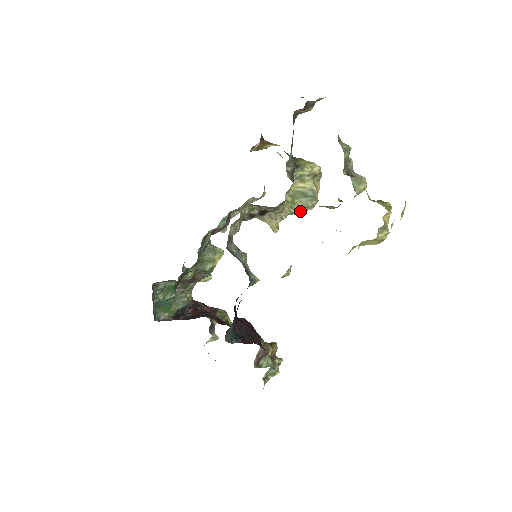
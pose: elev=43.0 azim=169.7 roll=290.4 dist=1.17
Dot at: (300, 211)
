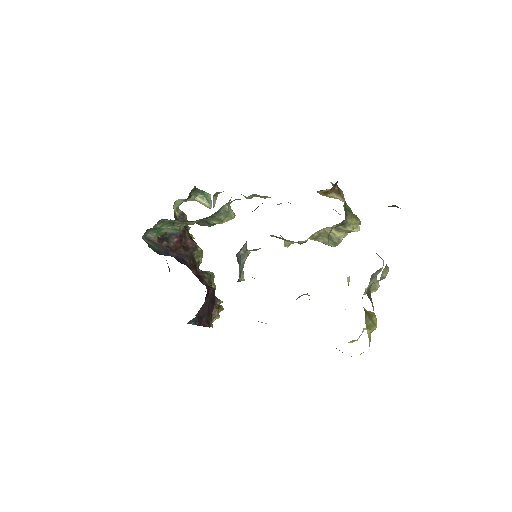
Dot at: occluded
